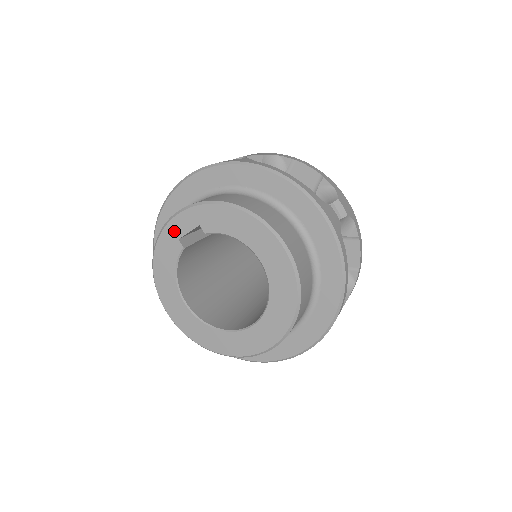
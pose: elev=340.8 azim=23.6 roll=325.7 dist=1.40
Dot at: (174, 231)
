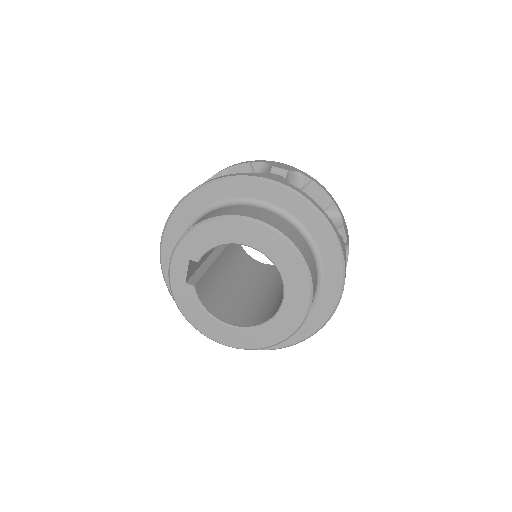
Dot at: (178, 280)
